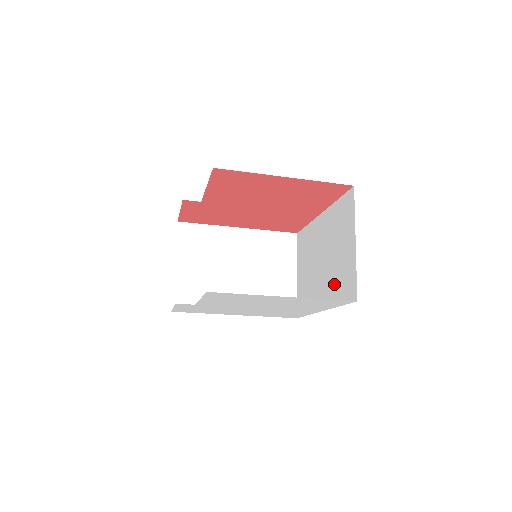
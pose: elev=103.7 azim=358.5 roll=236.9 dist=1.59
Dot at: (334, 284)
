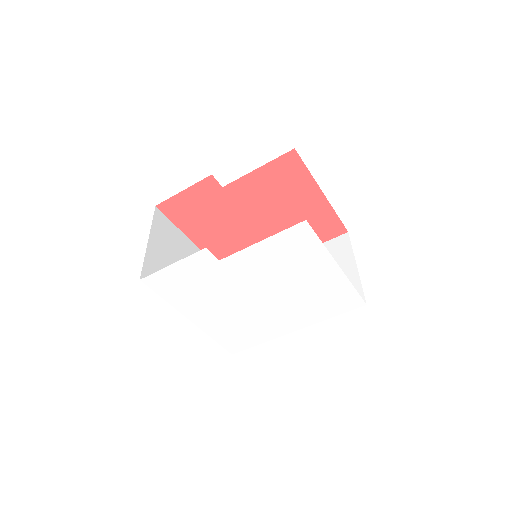
Dot at: occluded
